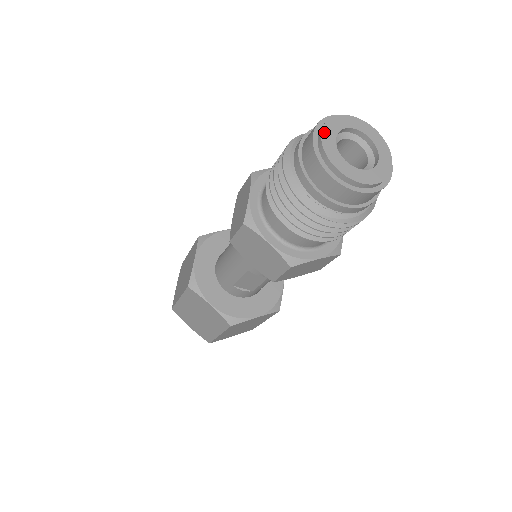
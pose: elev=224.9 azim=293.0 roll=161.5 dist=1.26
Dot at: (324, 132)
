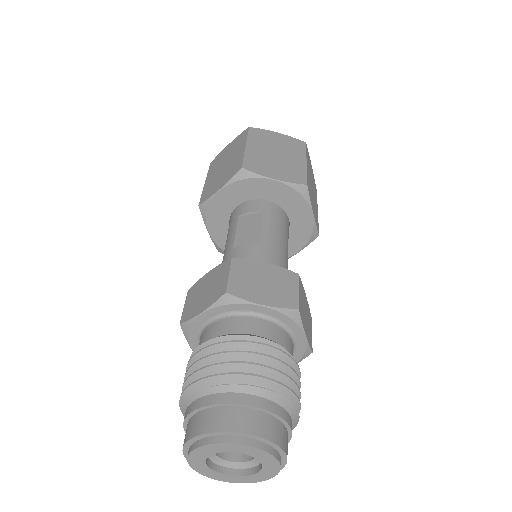
Dot at: (192, 465)
